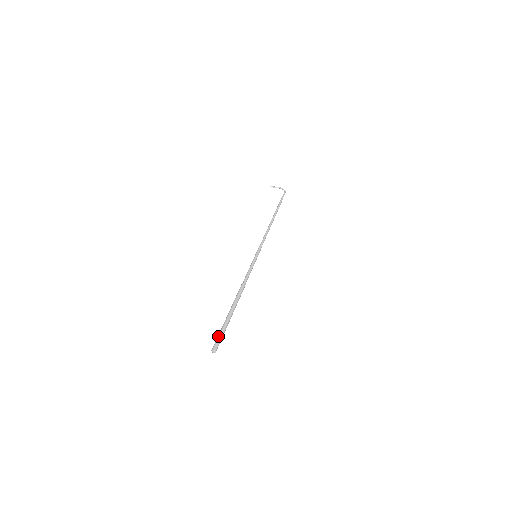
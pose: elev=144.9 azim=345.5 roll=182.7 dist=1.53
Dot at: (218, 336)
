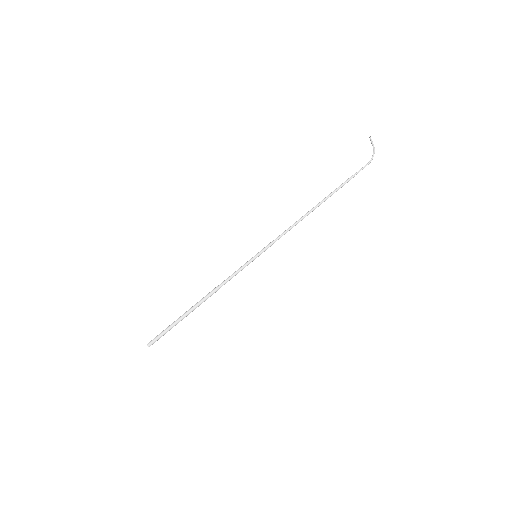
Dot at: (160, 336)
